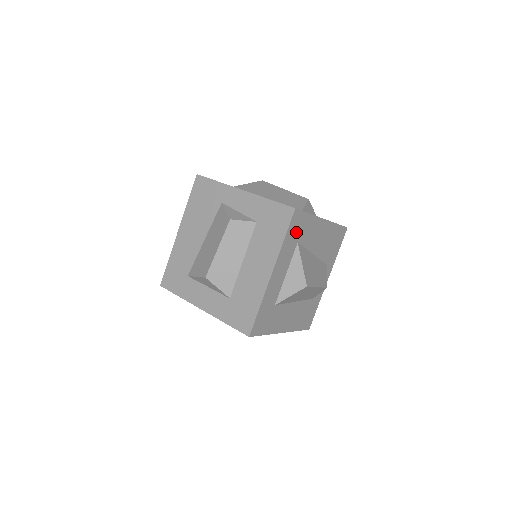
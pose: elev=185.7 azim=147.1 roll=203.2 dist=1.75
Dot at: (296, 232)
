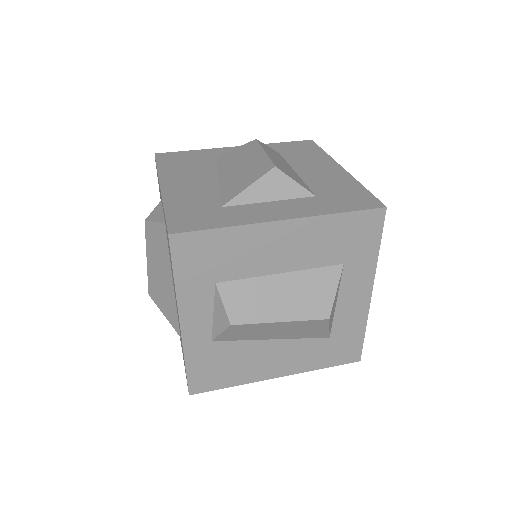
Dot at: occluded
